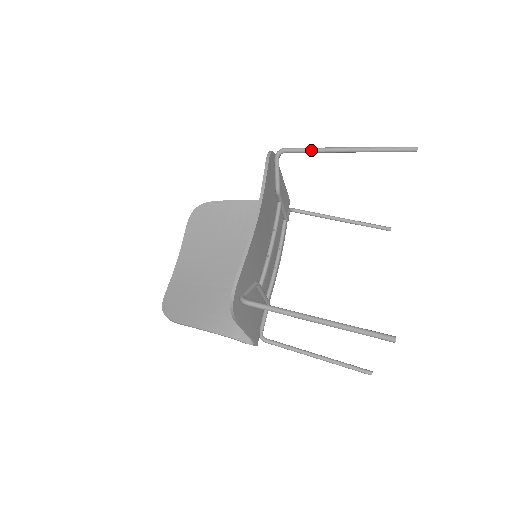
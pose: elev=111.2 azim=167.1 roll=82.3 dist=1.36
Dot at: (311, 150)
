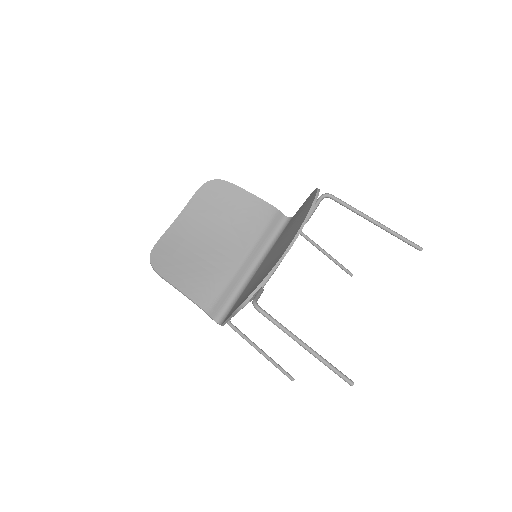
Dot at: (351, 208)
